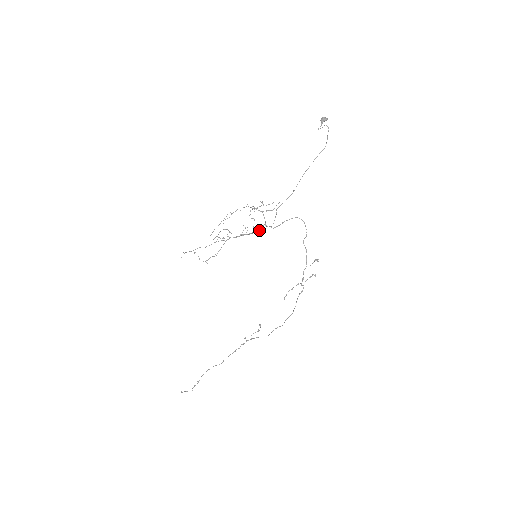
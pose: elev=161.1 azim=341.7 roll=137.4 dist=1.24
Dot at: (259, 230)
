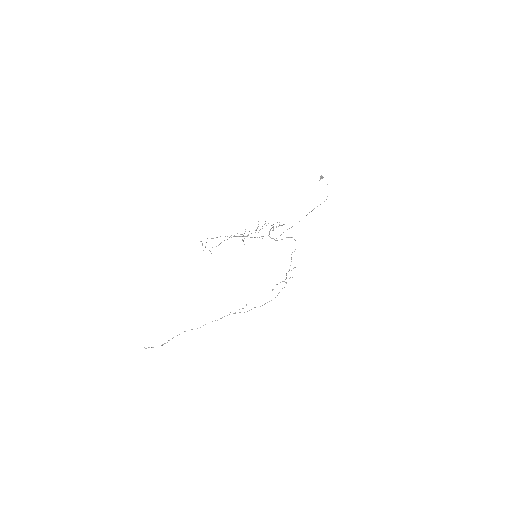
Dot at: occluded
